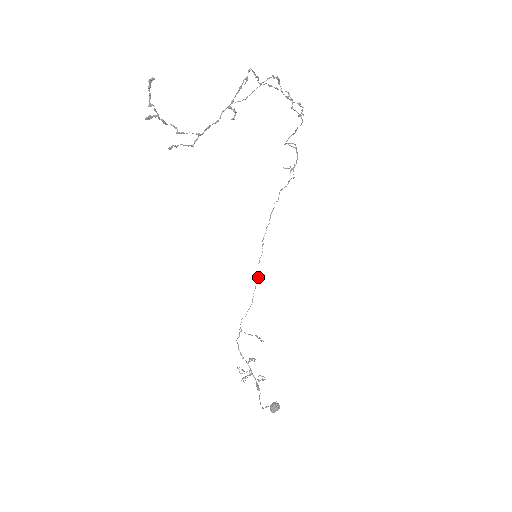
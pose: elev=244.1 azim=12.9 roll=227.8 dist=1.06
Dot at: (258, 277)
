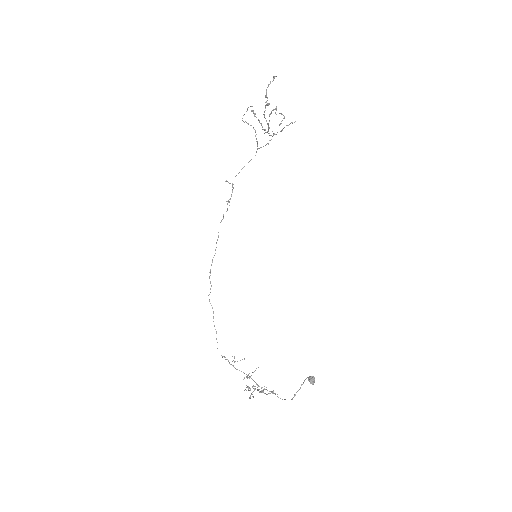
Dot at: (212, 308)
